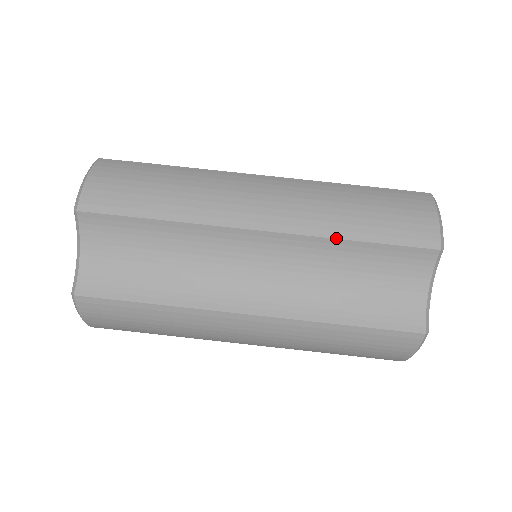
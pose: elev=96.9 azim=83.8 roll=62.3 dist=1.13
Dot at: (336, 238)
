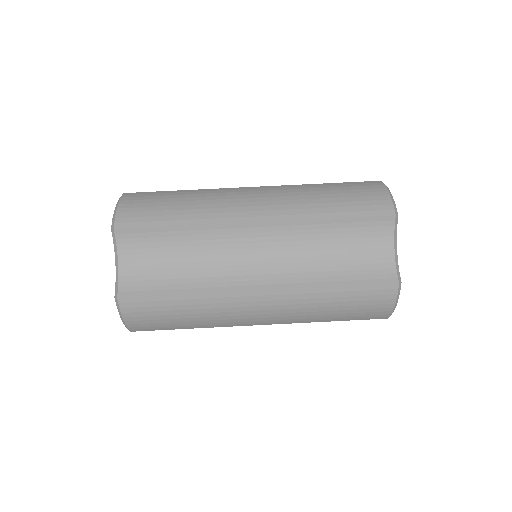
Dot at: (316, 219)
